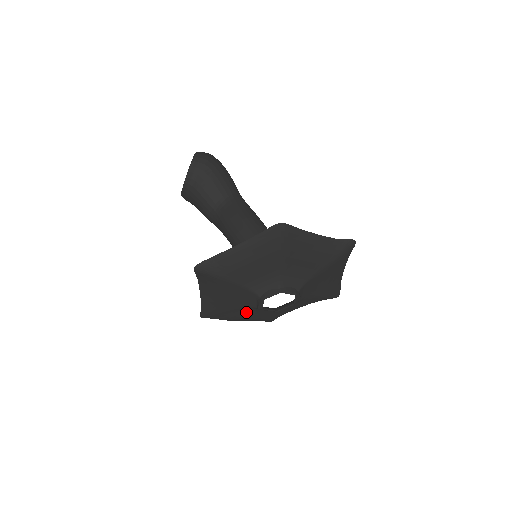
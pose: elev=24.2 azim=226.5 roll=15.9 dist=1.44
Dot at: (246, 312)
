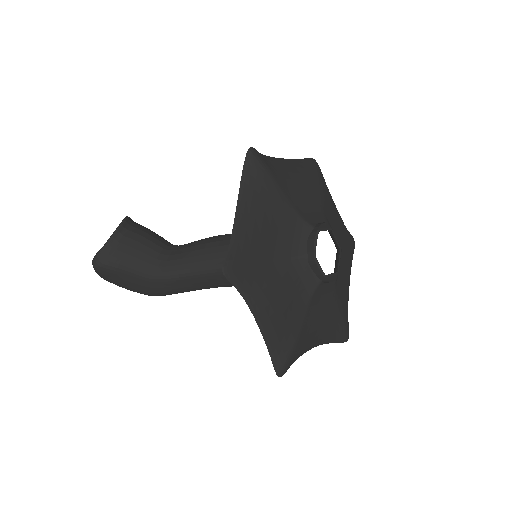
Dot at: (283, 279)
